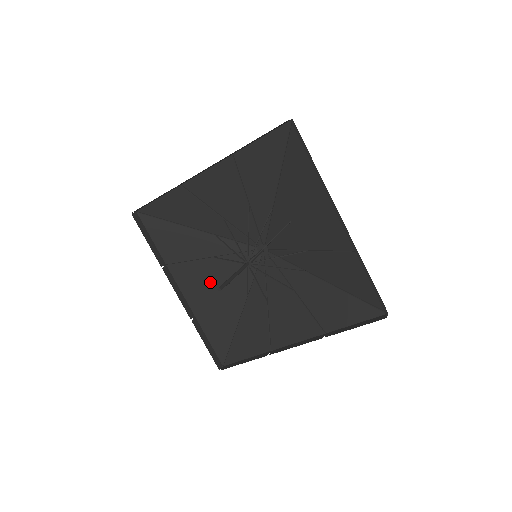
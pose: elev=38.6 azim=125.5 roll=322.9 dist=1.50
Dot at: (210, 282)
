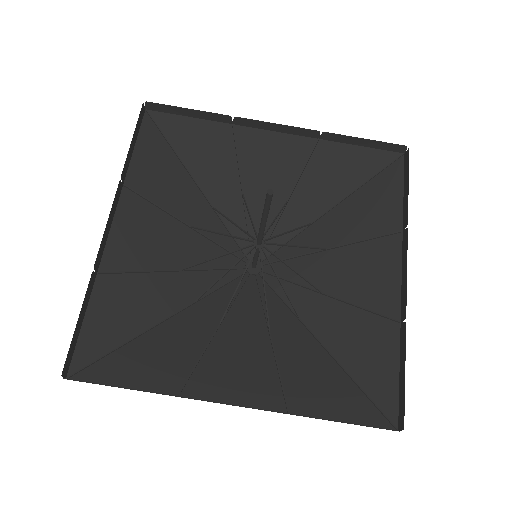
Dot at: (159, 249)
